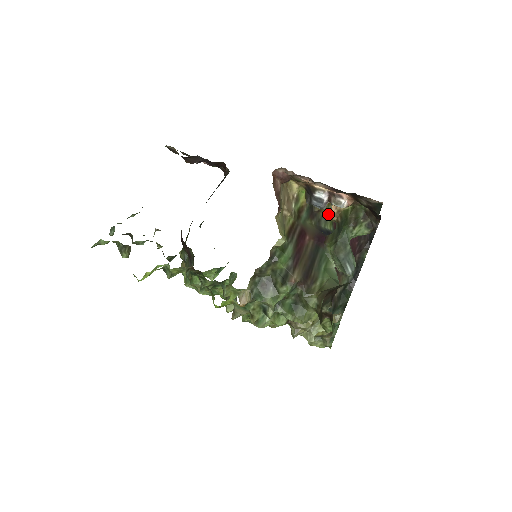
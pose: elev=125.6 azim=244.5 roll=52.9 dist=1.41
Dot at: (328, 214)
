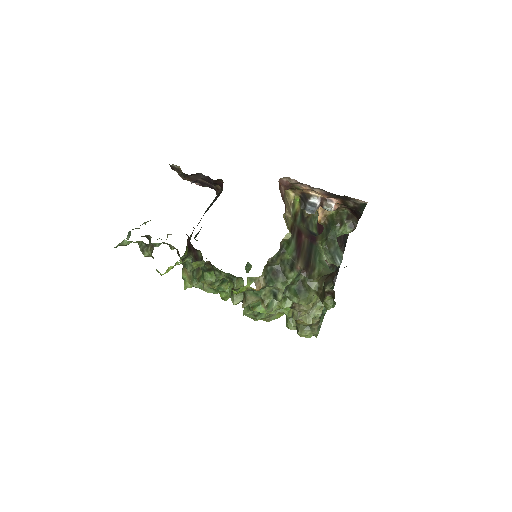
Dot at: (313, 221)
